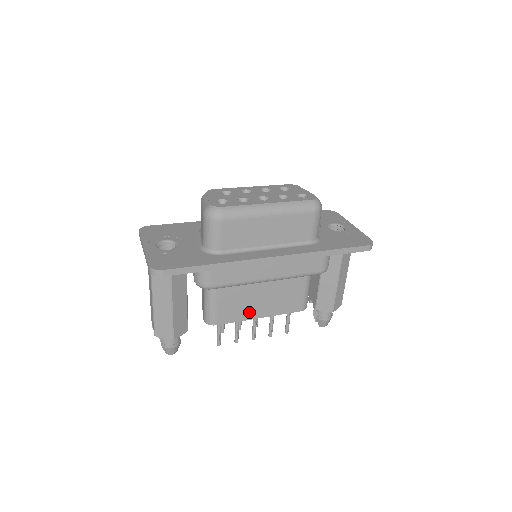
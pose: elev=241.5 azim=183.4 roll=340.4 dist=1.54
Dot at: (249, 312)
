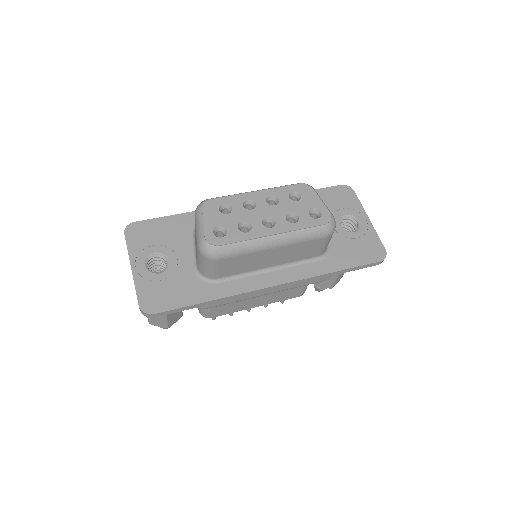
Dot at: (245, 305)
